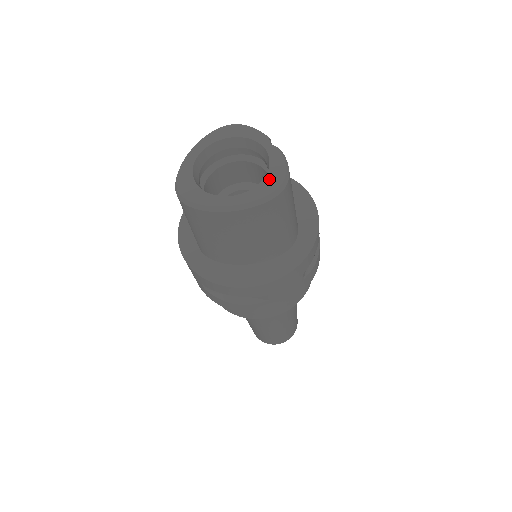
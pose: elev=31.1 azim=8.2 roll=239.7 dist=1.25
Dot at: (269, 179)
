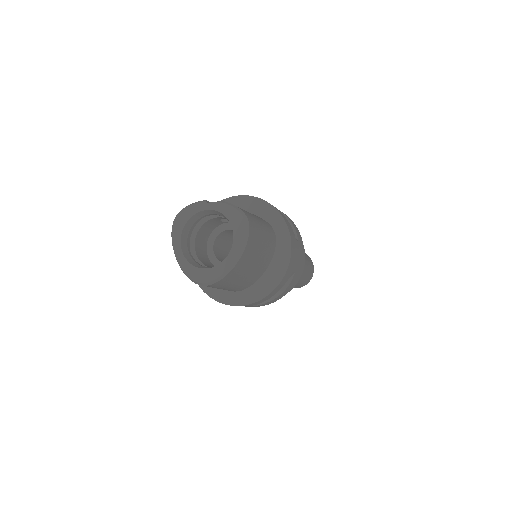
Dot at: (235, 224)
